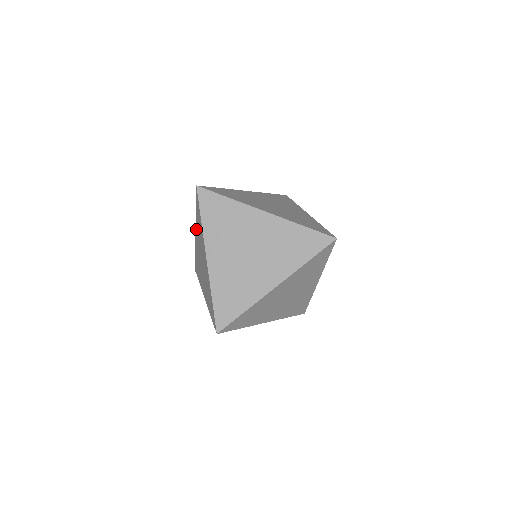
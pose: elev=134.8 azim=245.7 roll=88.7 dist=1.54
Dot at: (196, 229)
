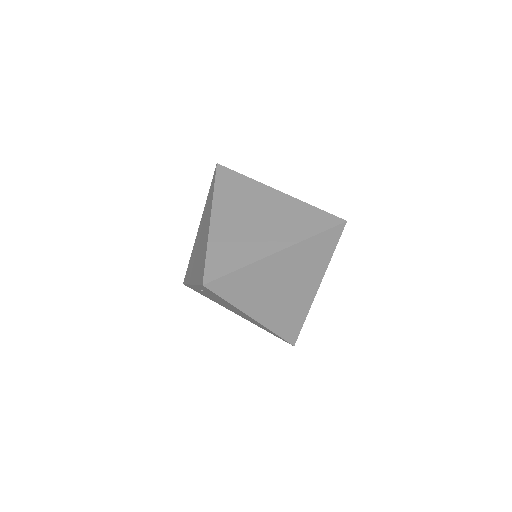
Dot at: (202, 218)
